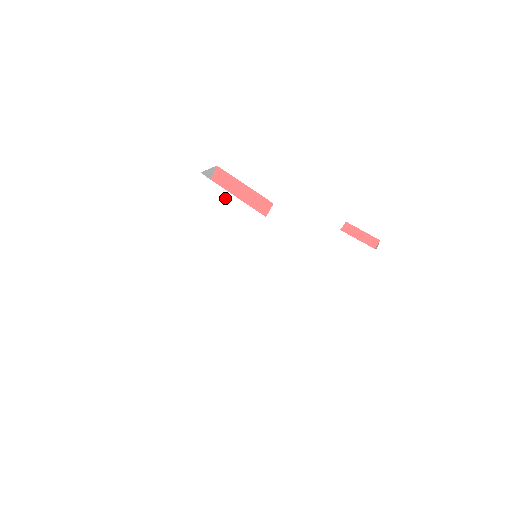
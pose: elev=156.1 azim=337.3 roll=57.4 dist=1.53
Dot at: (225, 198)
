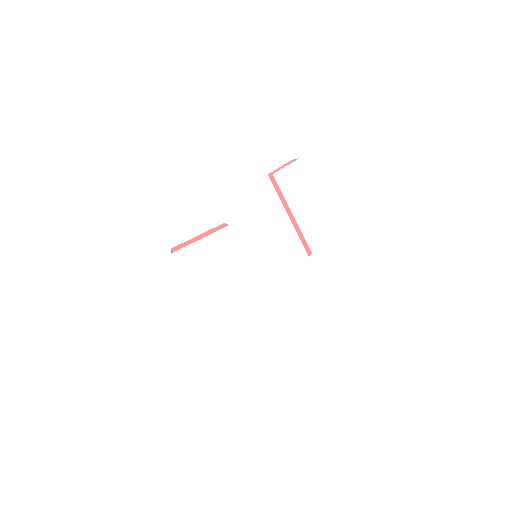
Dot at: (201, 246)
